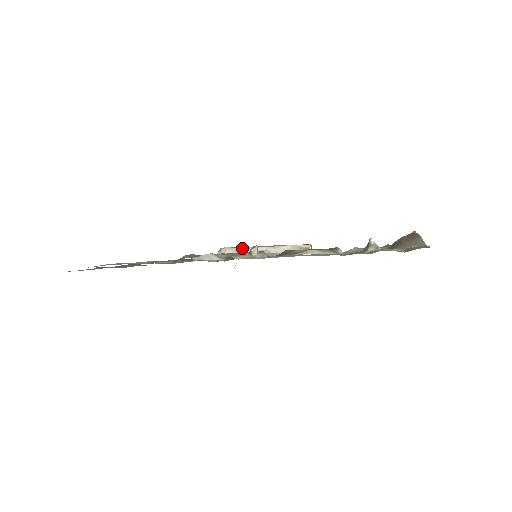
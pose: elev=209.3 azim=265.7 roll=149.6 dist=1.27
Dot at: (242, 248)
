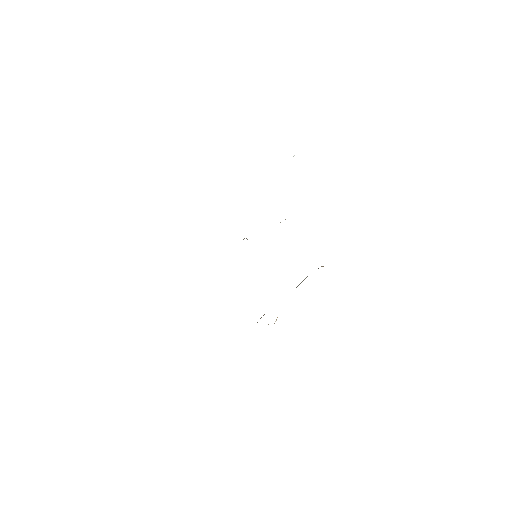
Dot at: occluded
